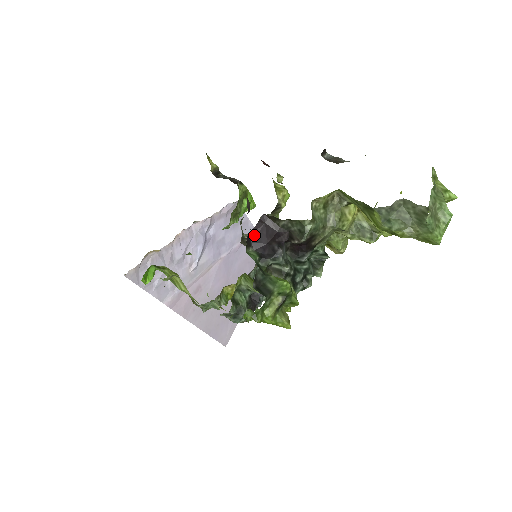
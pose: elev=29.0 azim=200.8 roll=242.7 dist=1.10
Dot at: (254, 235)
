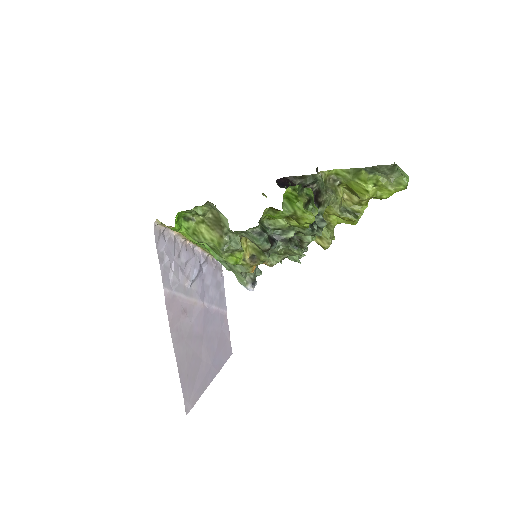
Dot at: (279, 182)
